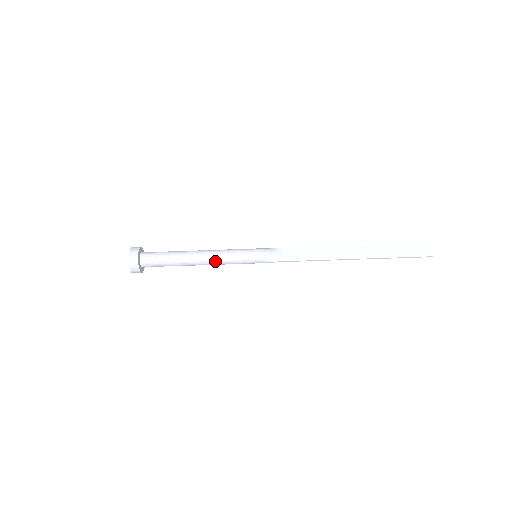
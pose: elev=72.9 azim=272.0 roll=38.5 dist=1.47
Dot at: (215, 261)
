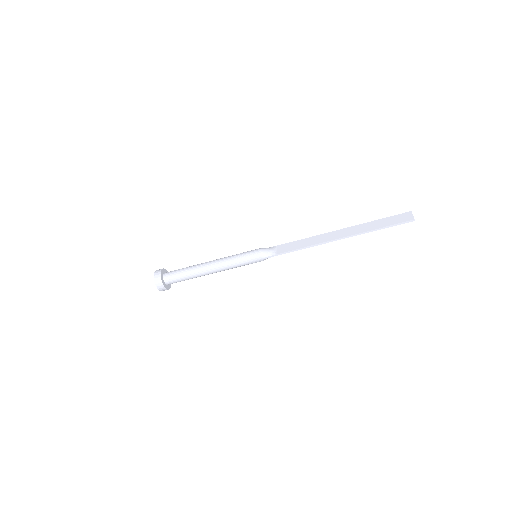
Dot at: (221, 265)
